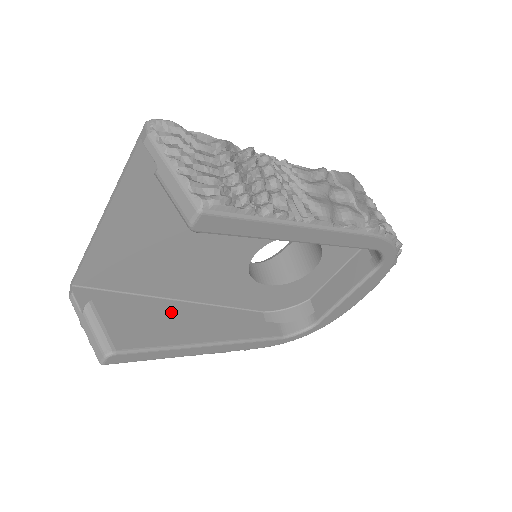
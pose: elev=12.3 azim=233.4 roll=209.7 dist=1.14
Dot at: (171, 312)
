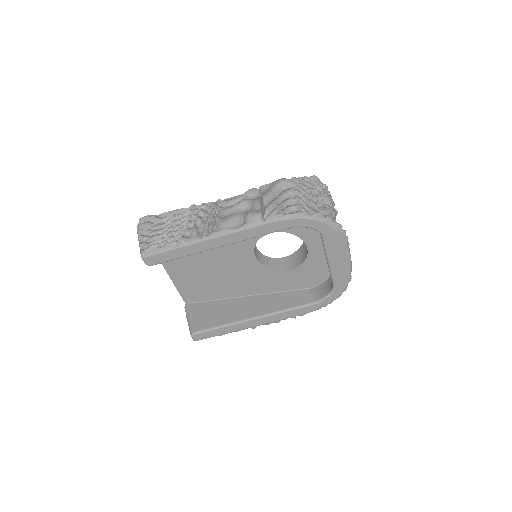
Dot at: (232, 305)
